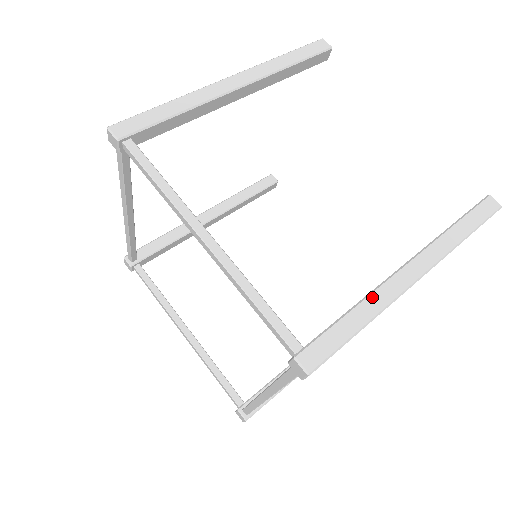
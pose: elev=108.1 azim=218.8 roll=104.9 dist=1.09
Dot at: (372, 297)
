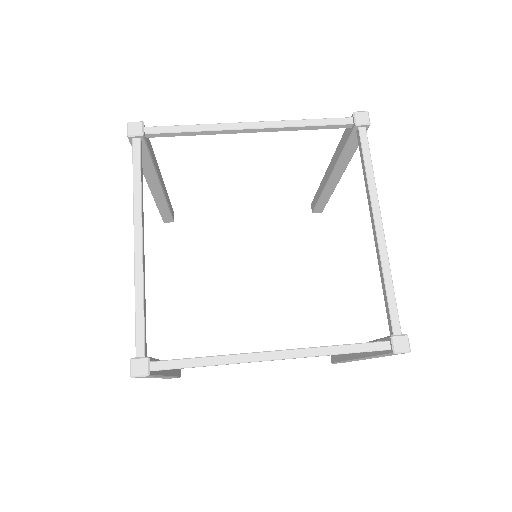
Dot at: occluded
